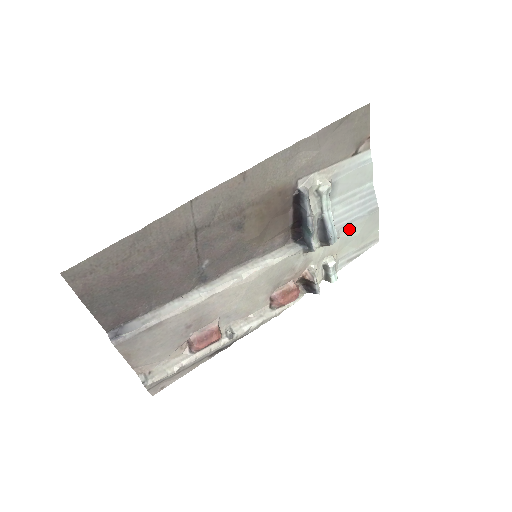
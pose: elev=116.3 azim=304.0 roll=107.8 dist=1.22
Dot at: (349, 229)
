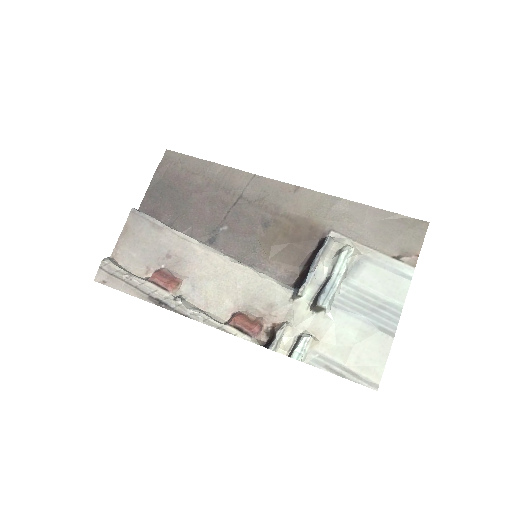
Dot at: (349, 323)
